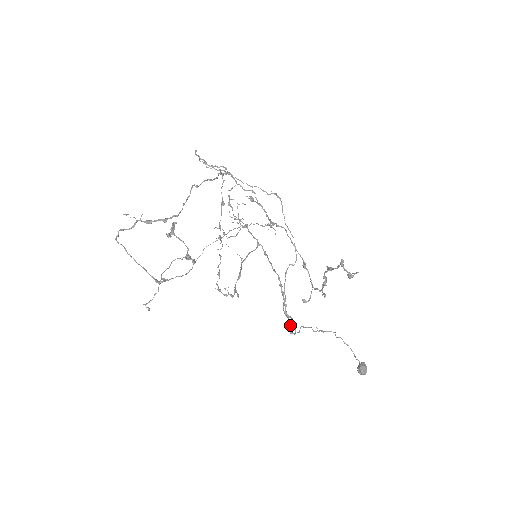
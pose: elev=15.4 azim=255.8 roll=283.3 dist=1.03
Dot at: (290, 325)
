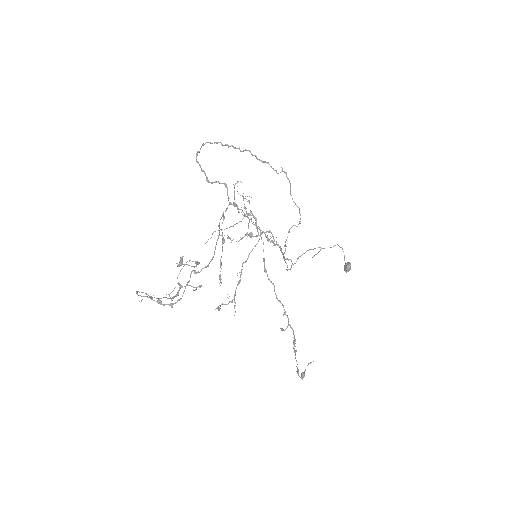
Dot at: (287, 267)
